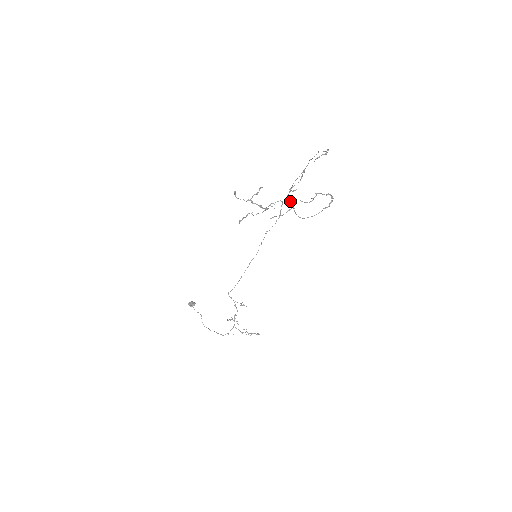
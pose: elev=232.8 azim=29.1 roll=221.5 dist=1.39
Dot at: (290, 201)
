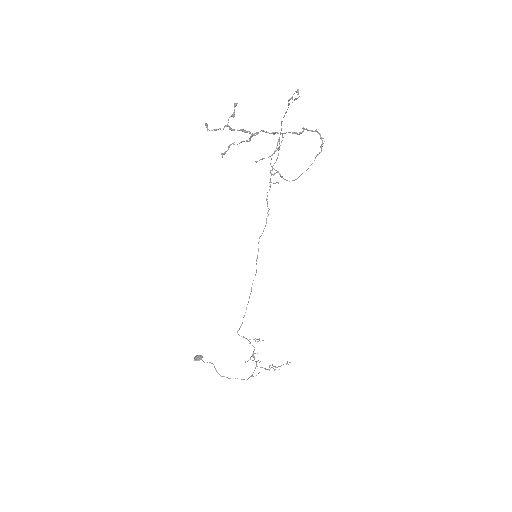
Dot at: (275, 132)
